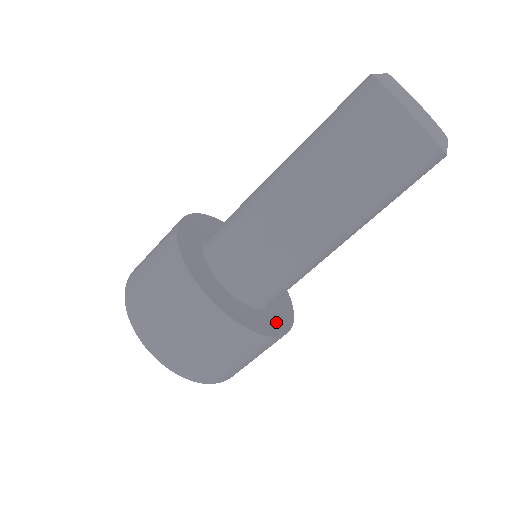
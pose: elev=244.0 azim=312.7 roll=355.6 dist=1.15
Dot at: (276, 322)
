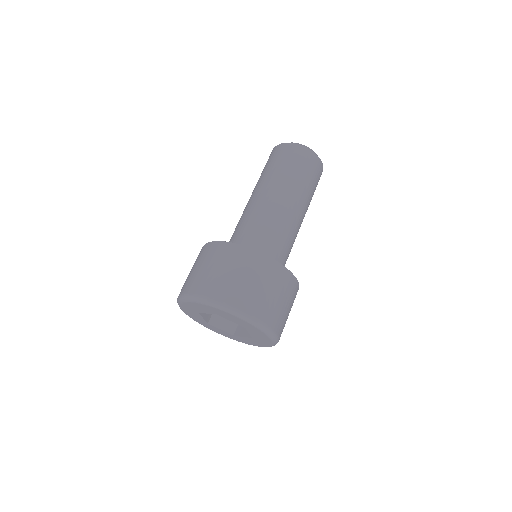
Dot at: occluded
